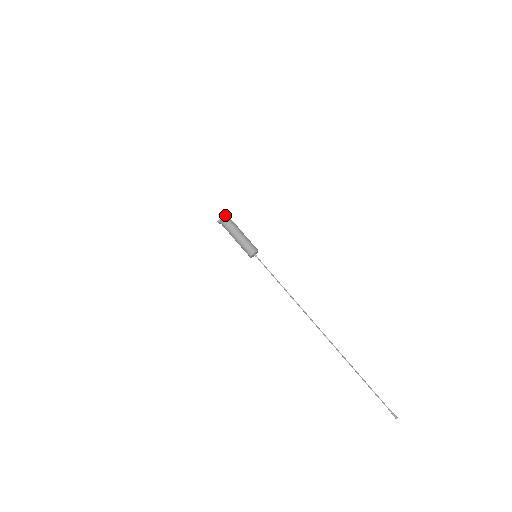
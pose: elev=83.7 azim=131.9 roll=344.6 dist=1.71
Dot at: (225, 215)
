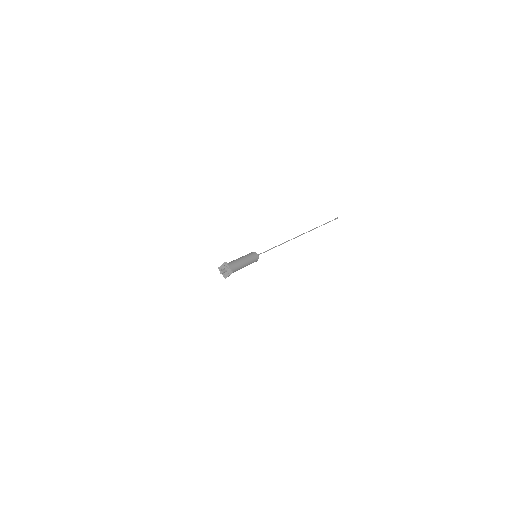
Dot at: occluded
